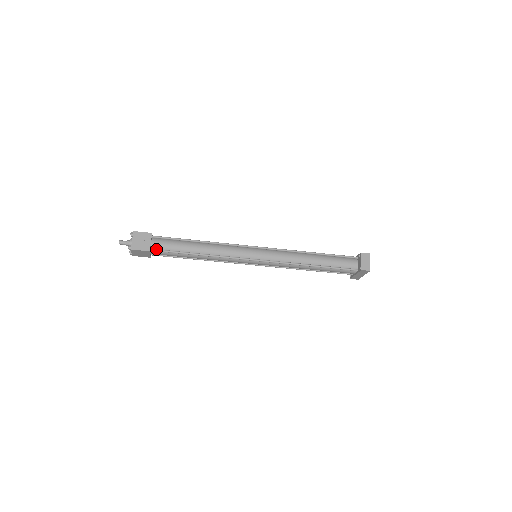
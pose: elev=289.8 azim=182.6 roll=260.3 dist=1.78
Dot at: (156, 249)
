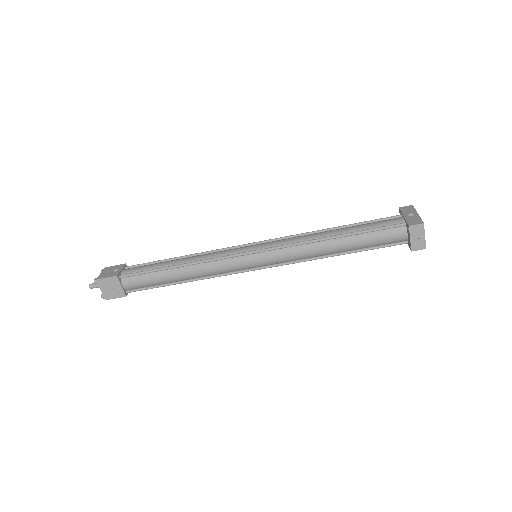
Dot at: (132, 291)
